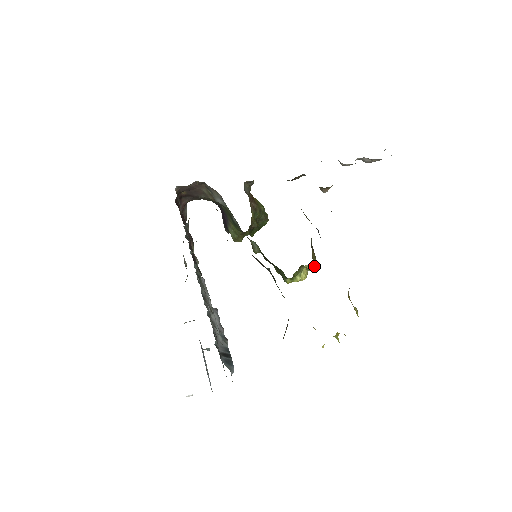
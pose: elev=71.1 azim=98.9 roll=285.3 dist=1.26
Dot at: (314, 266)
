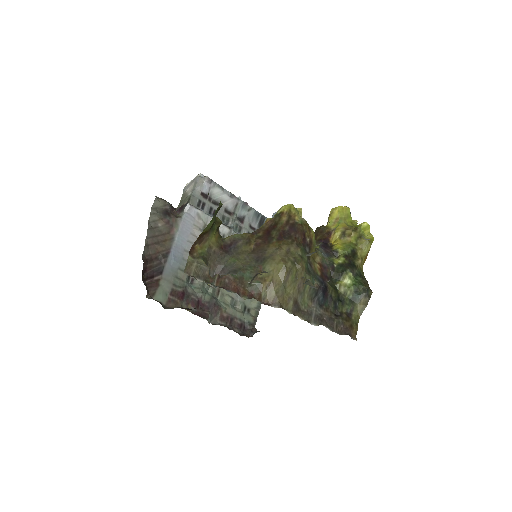
Dot at: (314, 238)
